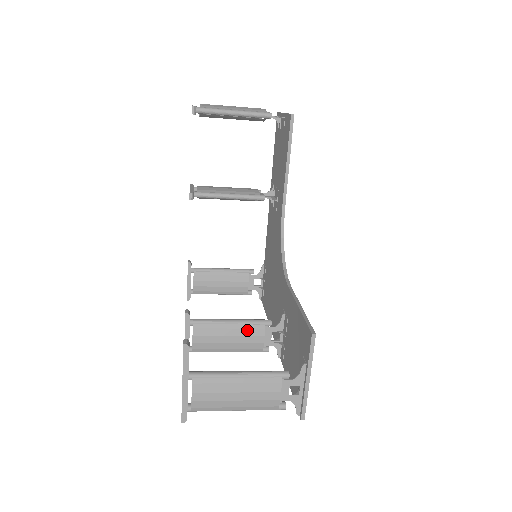
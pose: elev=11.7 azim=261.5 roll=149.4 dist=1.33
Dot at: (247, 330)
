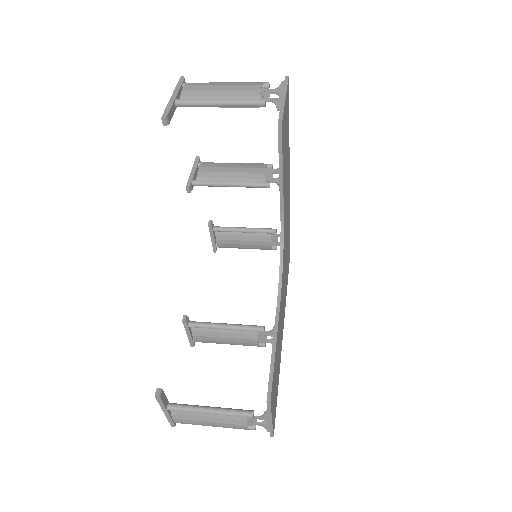
Dot at: (241, 335)
